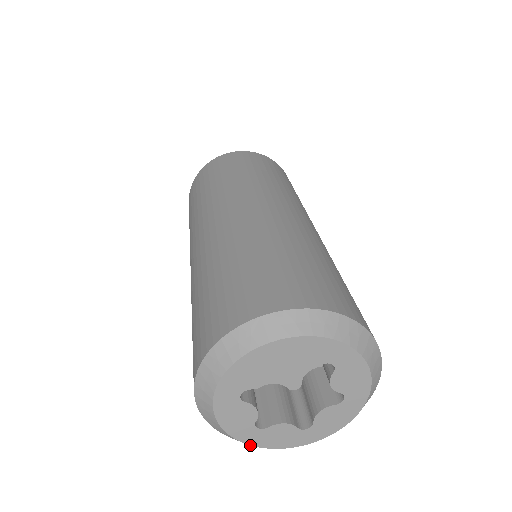
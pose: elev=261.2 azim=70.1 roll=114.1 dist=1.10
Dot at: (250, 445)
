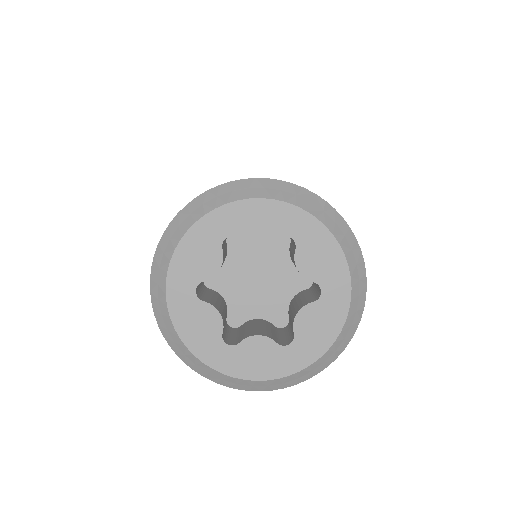
Dot at: (167, 304)
